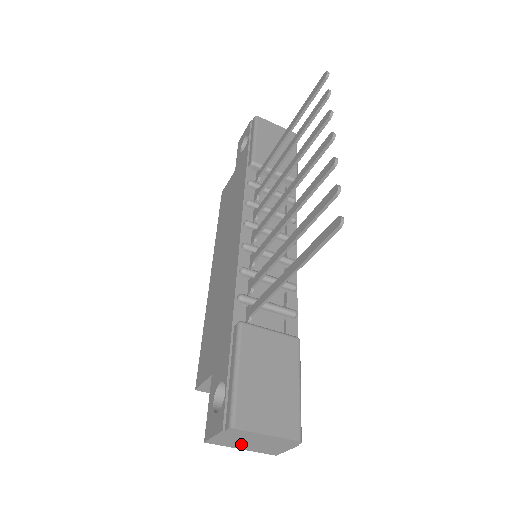
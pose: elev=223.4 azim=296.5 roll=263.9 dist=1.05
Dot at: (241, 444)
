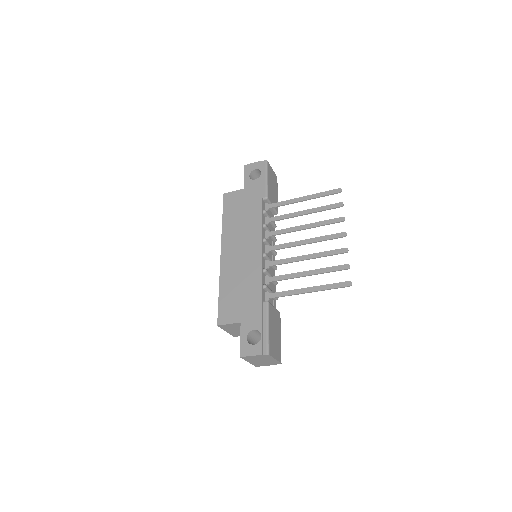
Dot at: (254, 360)
